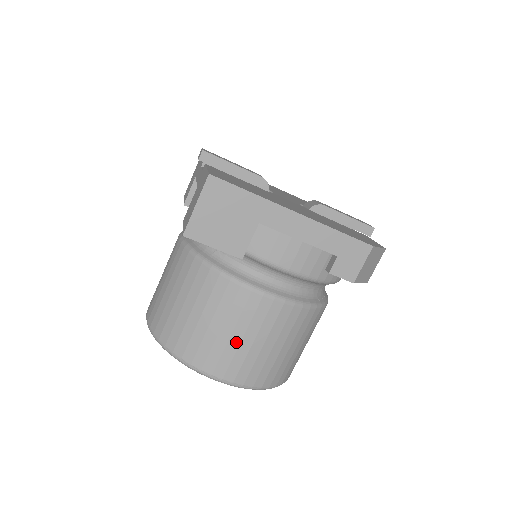
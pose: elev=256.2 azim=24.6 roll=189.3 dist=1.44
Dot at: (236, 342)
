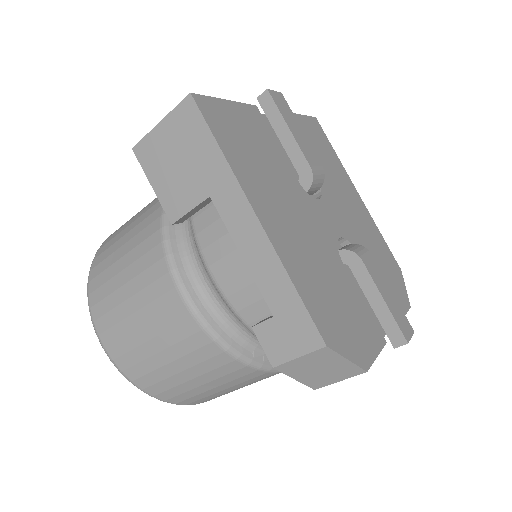
Dot at: (127, 311)
